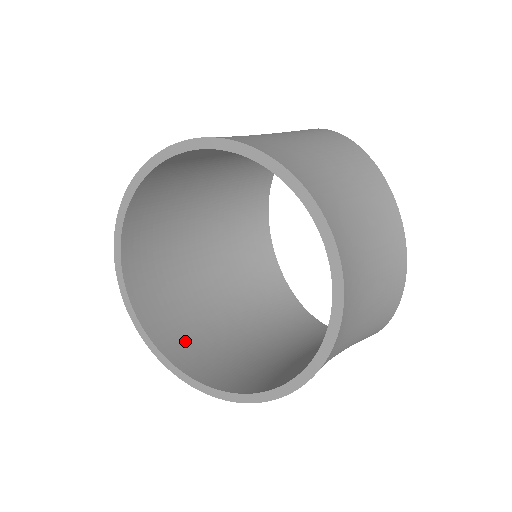
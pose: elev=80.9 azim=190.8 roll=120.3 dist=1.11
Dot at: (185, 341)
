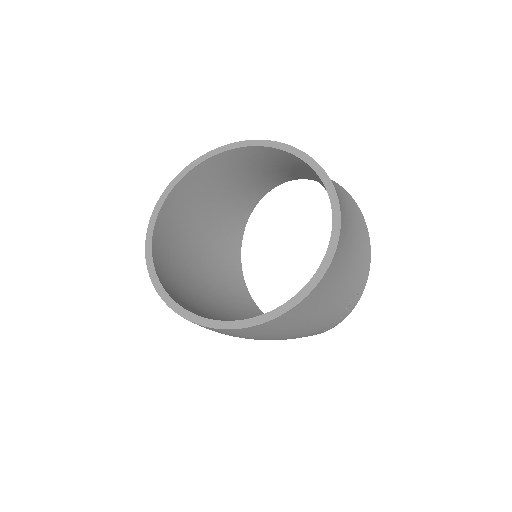
Dot at: occluded
